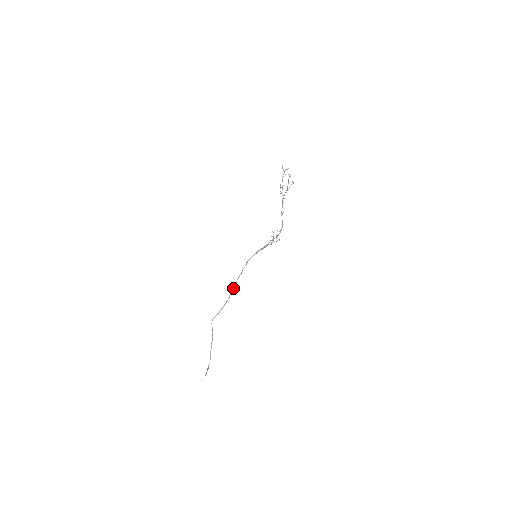
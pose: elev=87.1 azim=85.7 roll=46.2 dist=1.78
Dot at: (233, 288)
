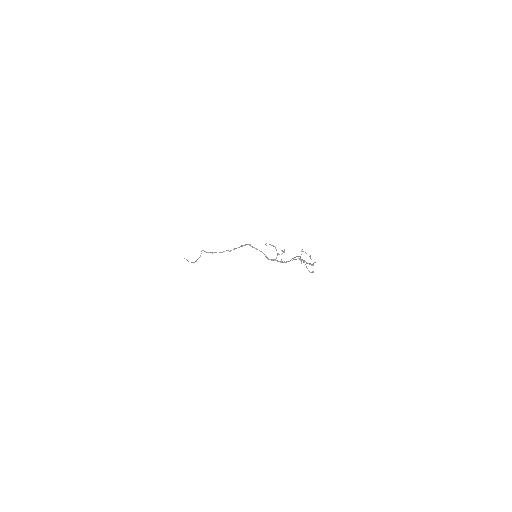
Dot at: occluded
